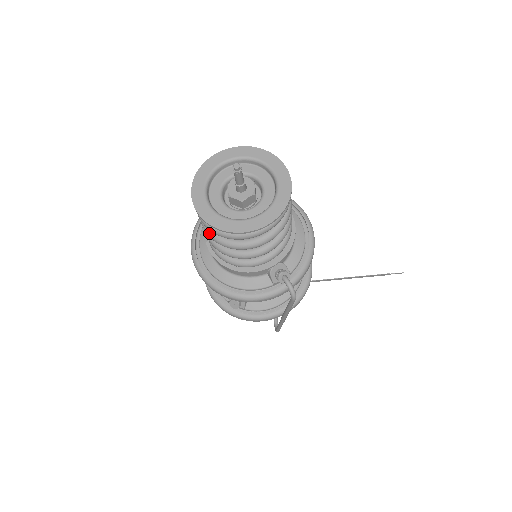
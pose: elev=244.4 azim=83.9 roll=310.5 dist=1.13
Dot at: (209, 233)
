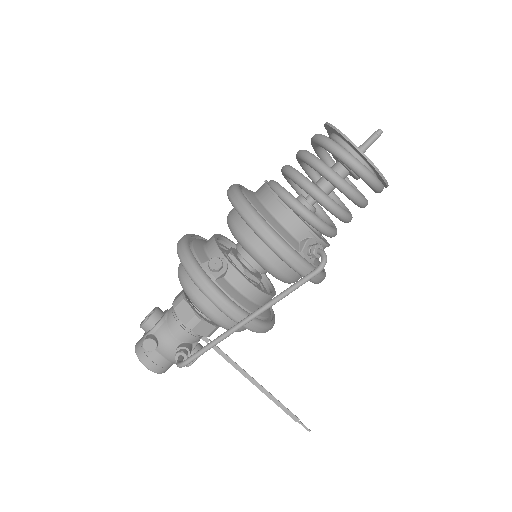
Dot at: (312, 154)
